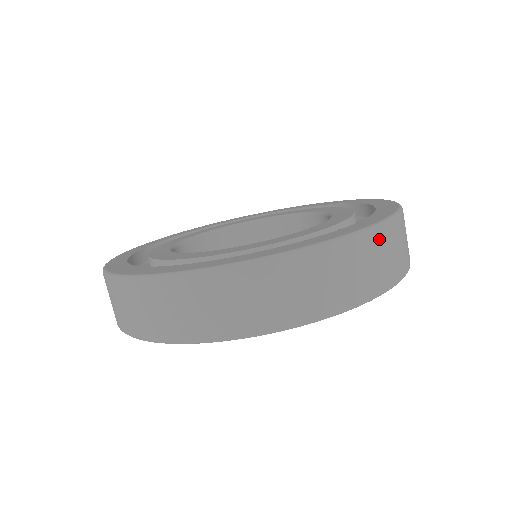
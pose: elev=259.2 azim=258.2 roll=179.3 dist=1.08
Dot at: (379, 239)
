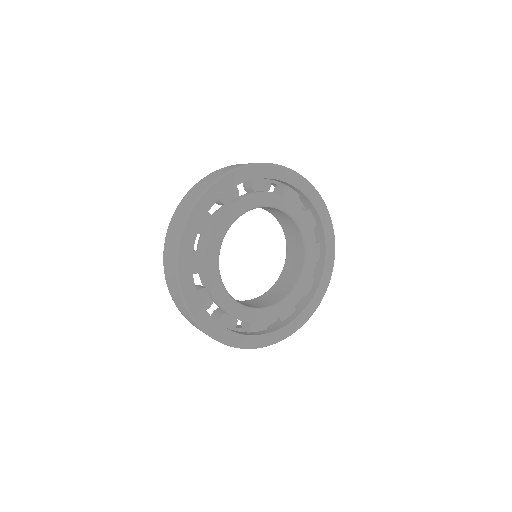
Dot at: occluded
